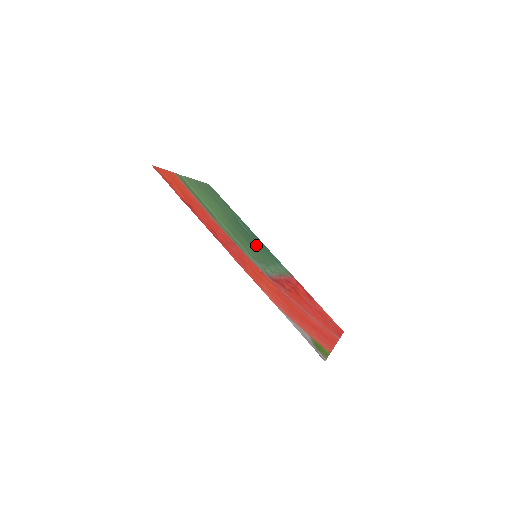
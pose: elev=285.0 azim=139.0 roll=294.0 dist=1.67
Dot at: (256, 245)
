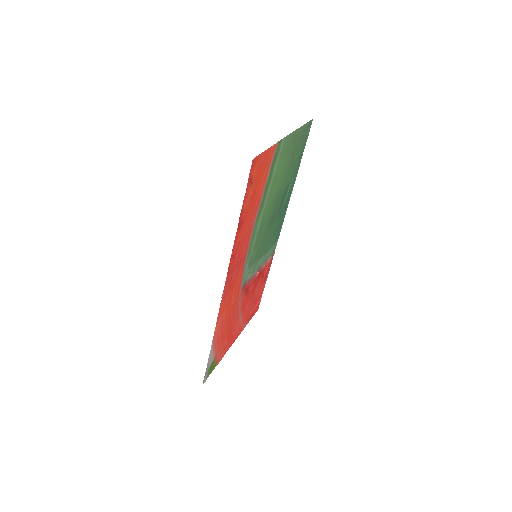
Dot at: (273, 228)
